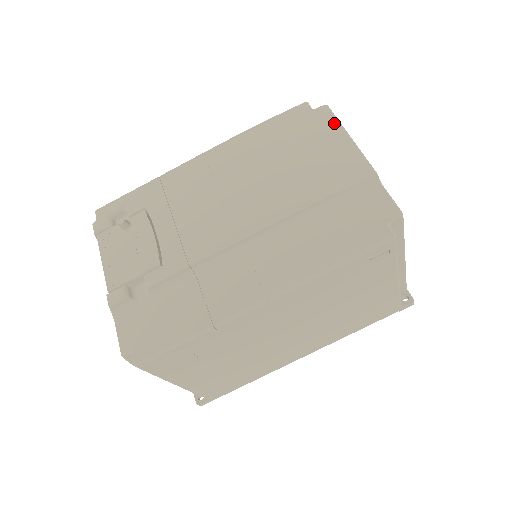
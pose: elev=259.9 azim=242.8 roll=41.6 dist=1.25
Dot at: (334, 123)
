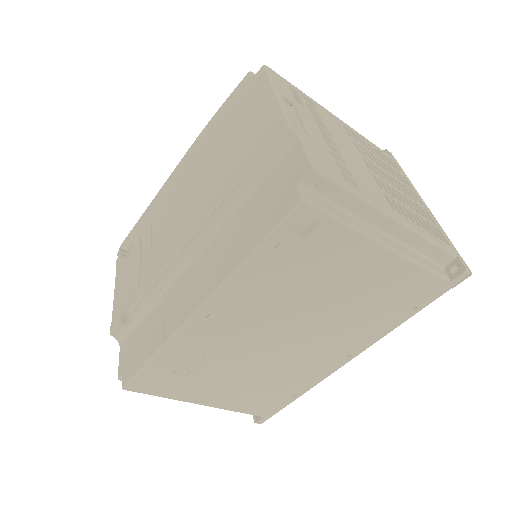
Dot at: (265, 83)
